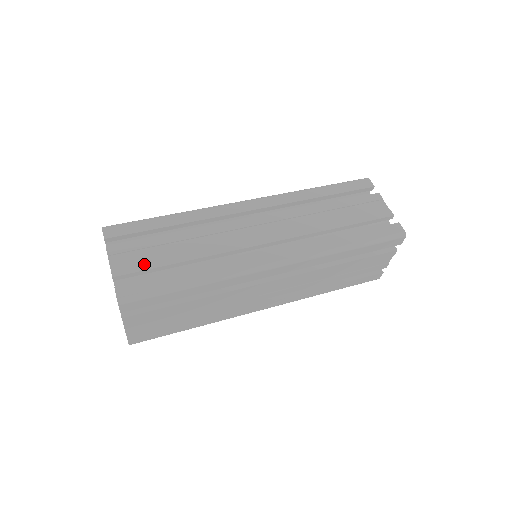
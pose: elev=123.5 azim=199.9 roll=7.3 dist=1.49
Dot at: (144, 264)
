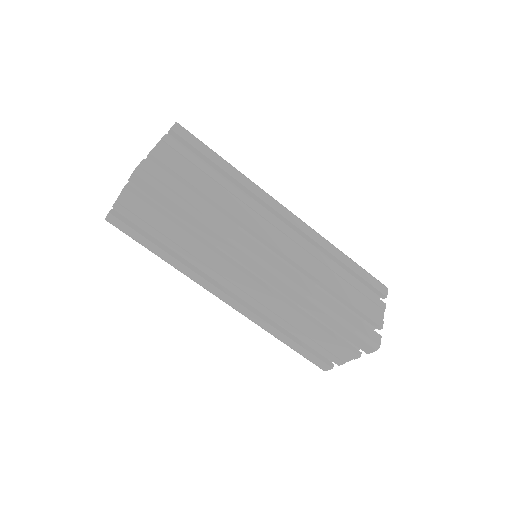
Dot at: (179, 169)
